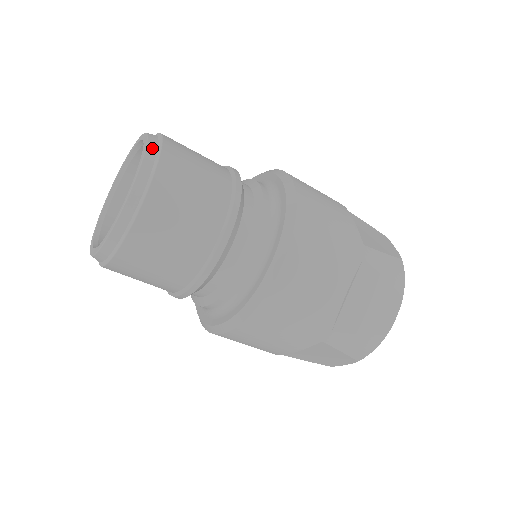
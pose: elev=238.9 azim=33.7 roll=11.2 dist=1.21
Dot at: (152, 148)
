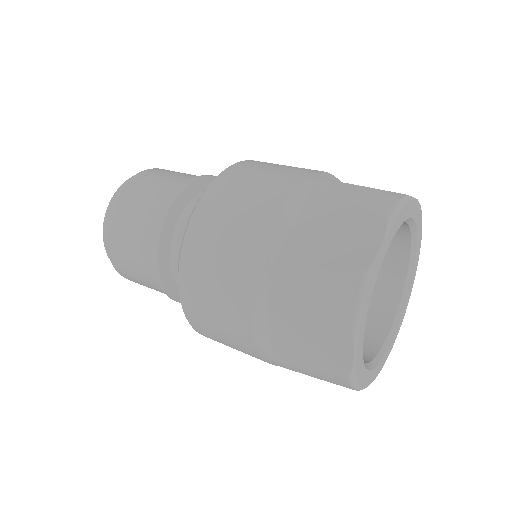
Dot at: (111, 204)
